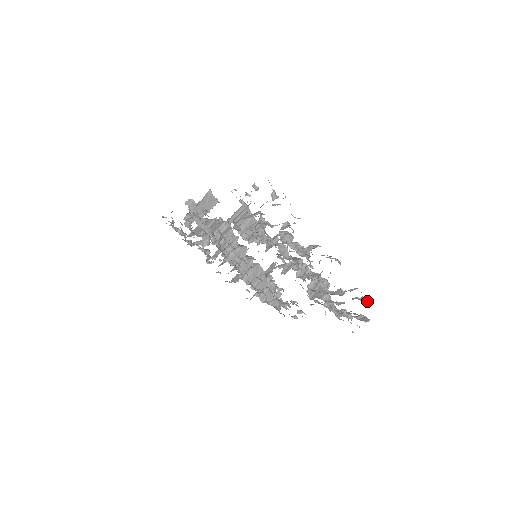
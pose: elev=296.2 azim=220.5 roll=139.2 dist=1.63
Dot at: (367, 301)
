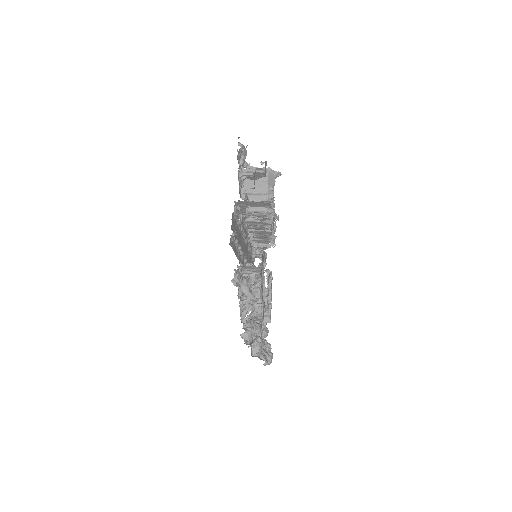
Dot at: (267, 363)
